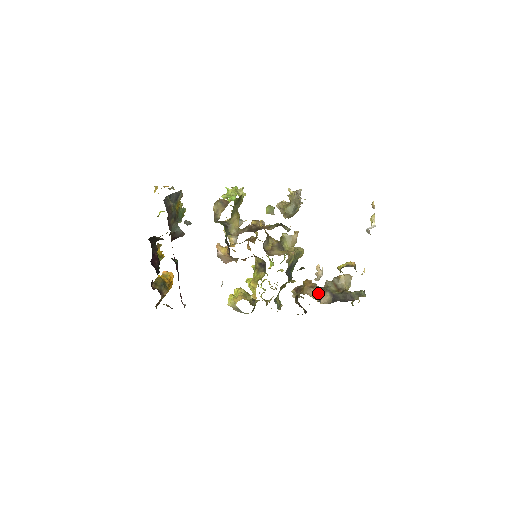
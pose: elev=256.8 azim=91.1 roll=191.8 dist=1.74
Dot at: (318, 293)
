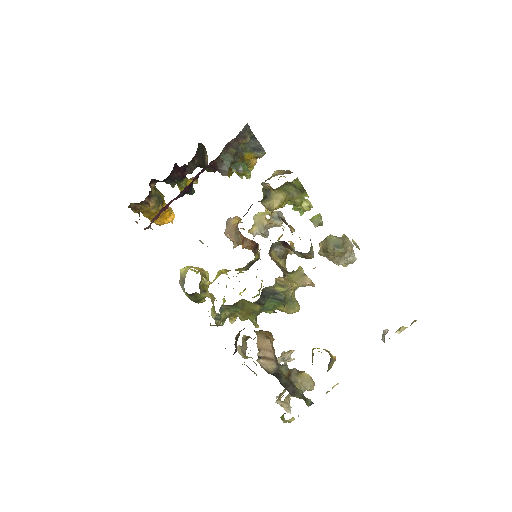
Dot at: (267, 350)
